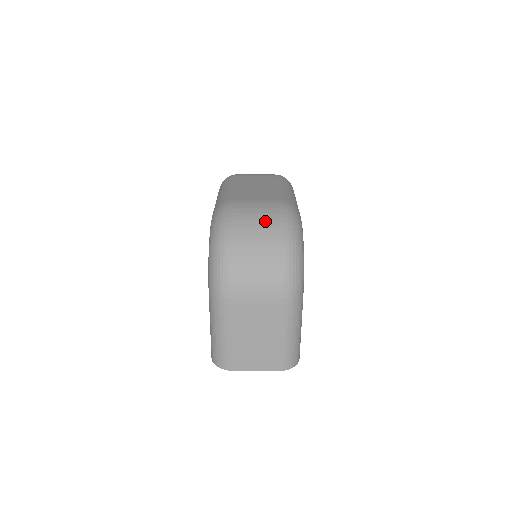
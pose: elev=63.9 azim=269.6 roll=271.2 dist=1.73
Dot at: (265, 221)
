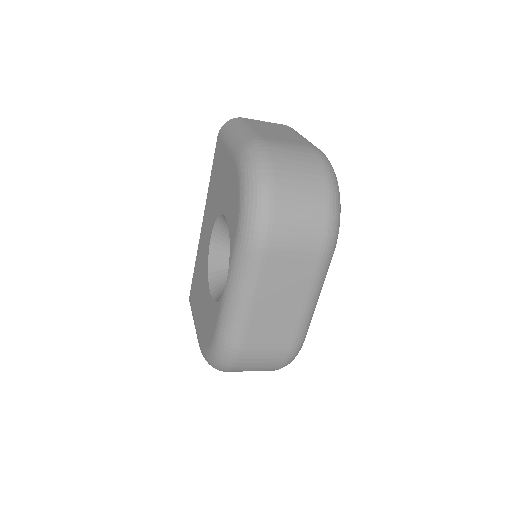
Dot at: (265, 367)
